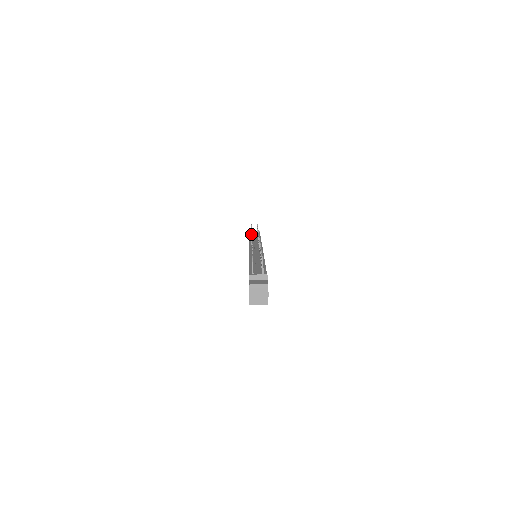
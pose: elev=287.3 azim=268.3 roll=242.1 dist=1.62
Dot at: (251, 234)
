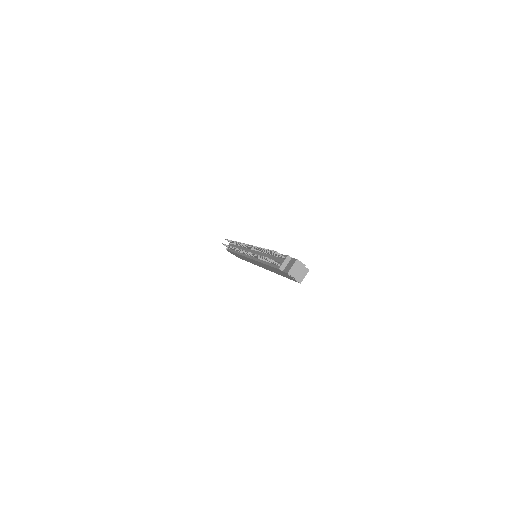
Dot at: (235, 248)
